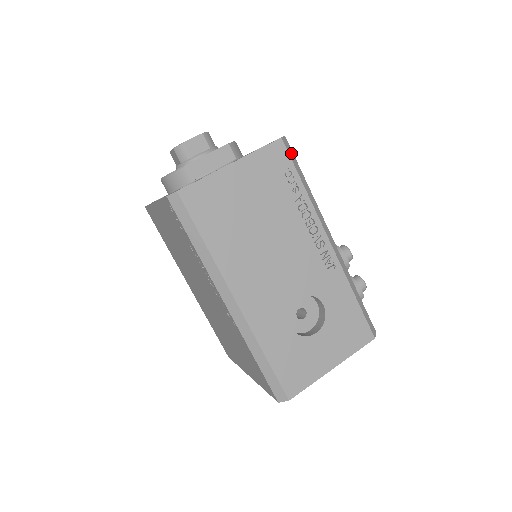
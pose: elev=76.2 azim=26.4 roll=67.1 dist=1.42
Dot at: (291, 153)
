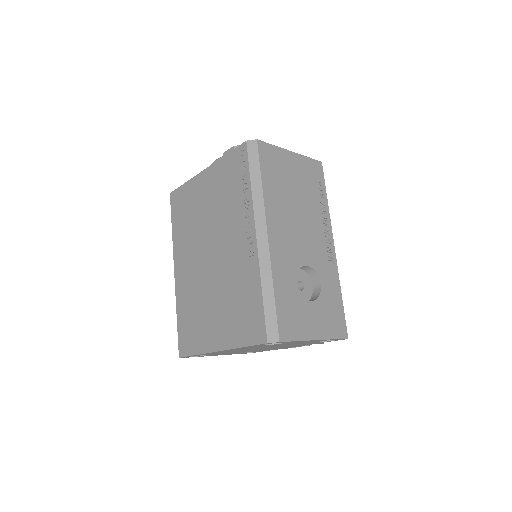
Dot at: occluded
